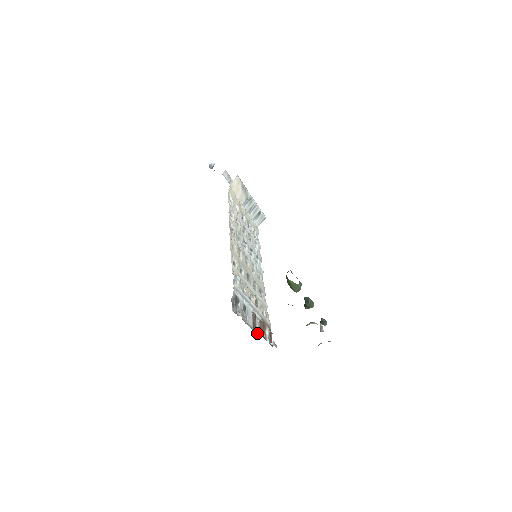
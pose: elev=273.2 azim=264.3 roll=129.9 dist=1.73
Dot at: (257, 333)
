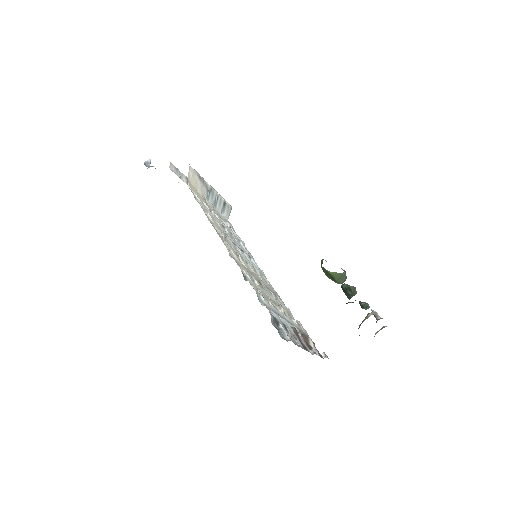
Dot at: occluded
